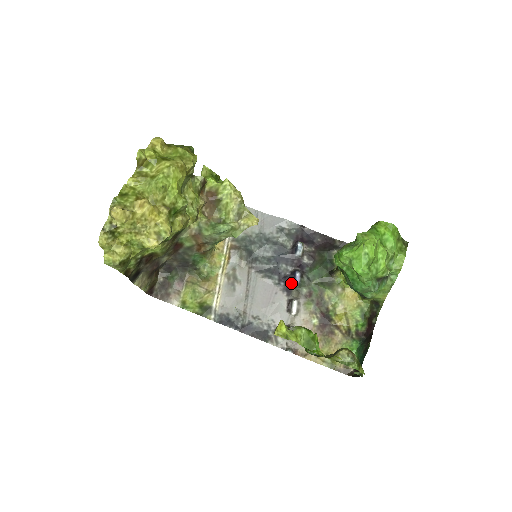
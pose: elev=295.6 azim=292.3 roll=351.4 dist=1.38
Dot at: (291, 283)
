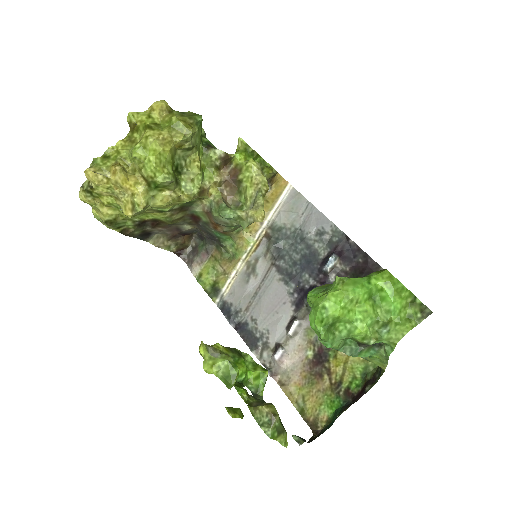
Dot at: (304, 299)
